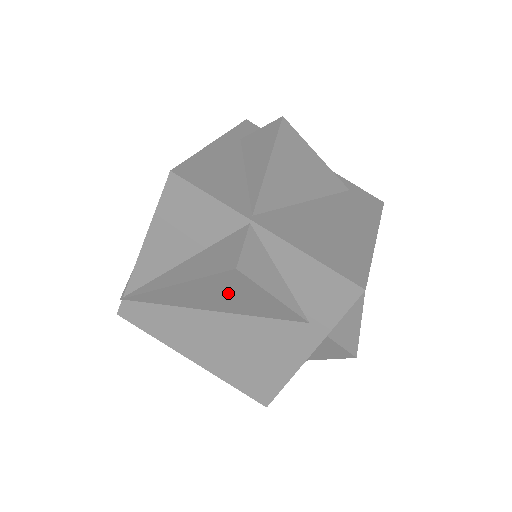
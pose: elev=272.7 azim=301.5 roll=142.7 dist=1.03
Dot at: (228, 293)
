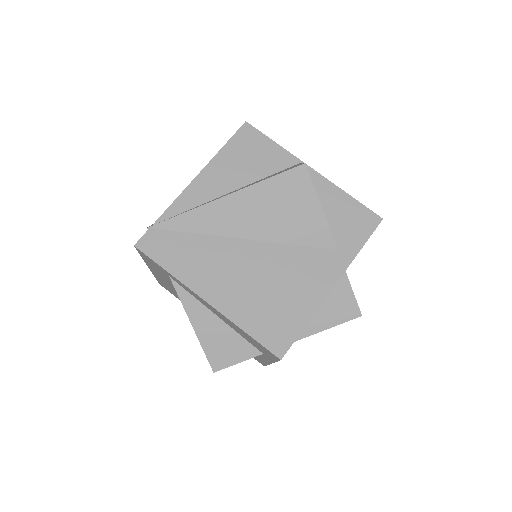
Dot at: (280, 203)
